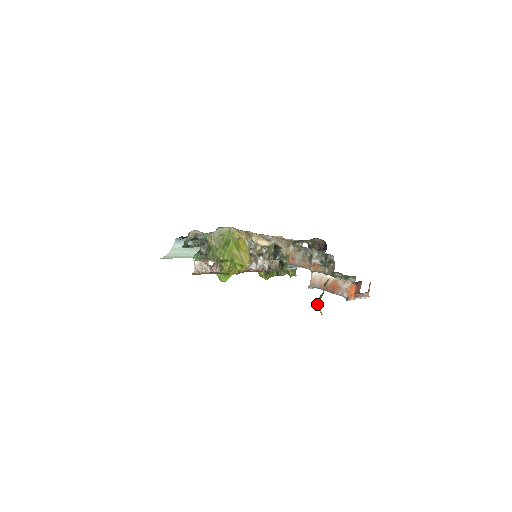
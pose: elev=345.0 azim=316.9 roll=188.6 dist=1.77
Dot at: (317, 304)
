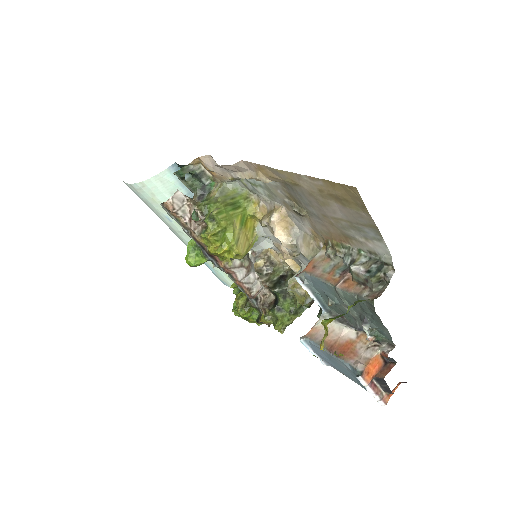
Dot at: (327, 321)
